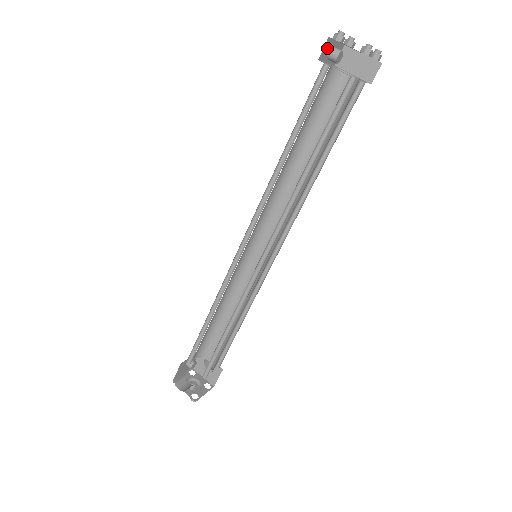
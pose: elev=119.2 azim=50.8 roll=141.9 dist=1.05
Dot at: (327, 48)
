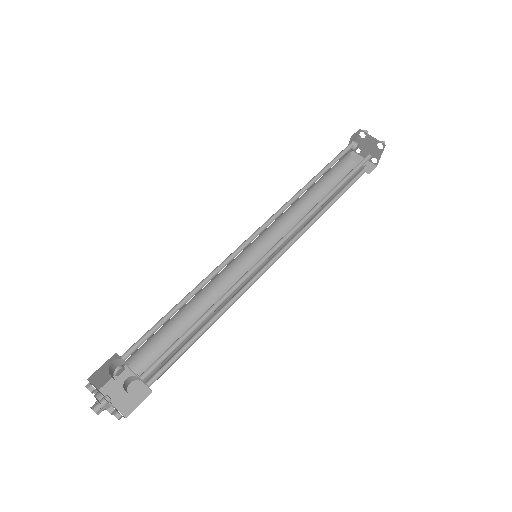
Dot at: (354, 137)
